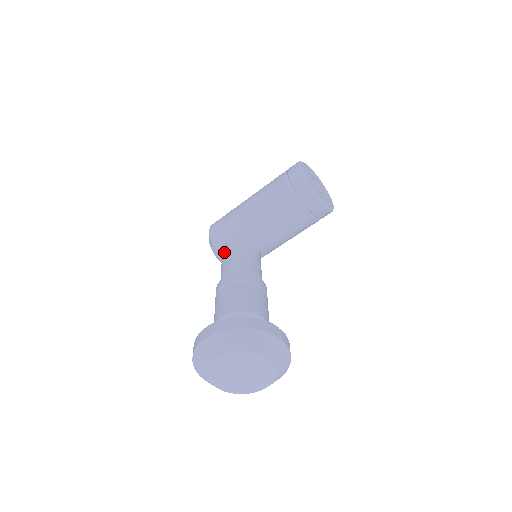
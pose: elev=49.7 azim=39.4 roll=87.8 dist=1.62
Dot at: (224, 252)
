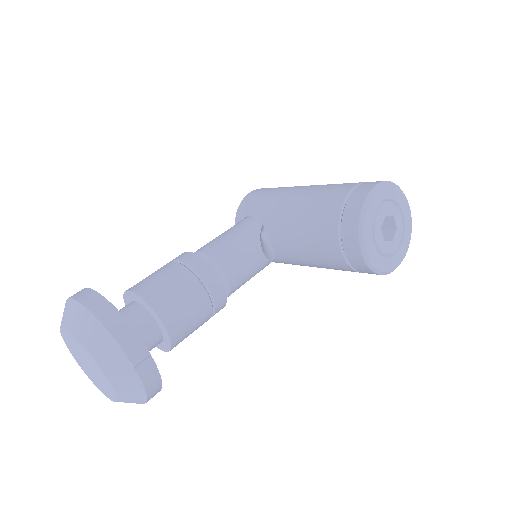
Dot at: occluded
